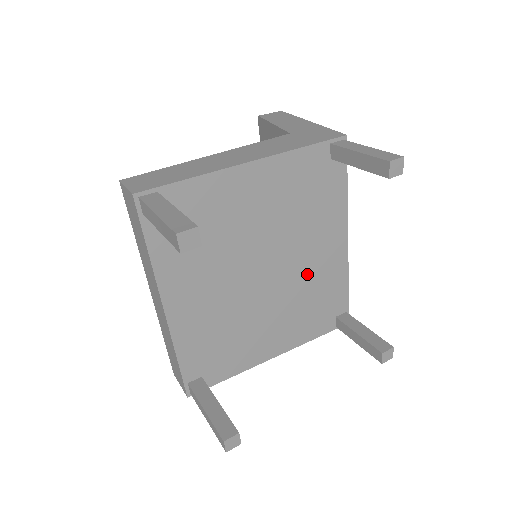
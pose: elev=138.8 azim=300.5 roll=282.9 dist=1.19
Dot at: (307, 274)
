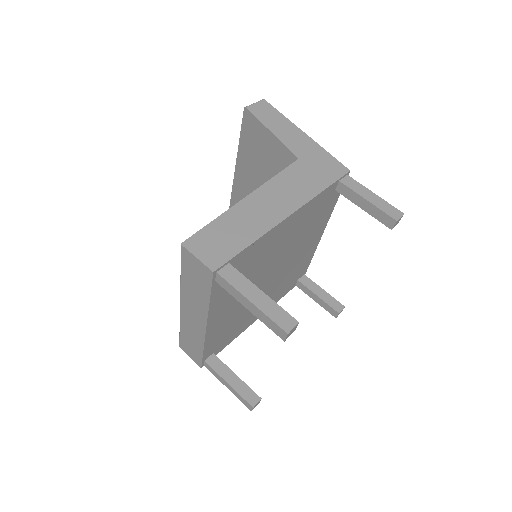
Dot at: (293, 265)
